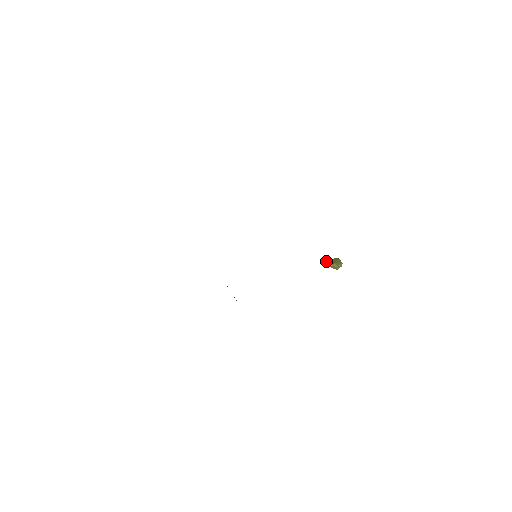
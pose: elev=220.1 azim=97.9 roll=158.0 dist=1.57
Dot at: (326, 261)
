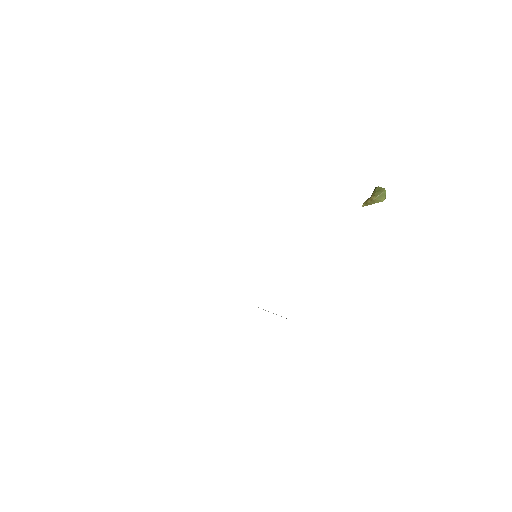
Dot at: occluded
